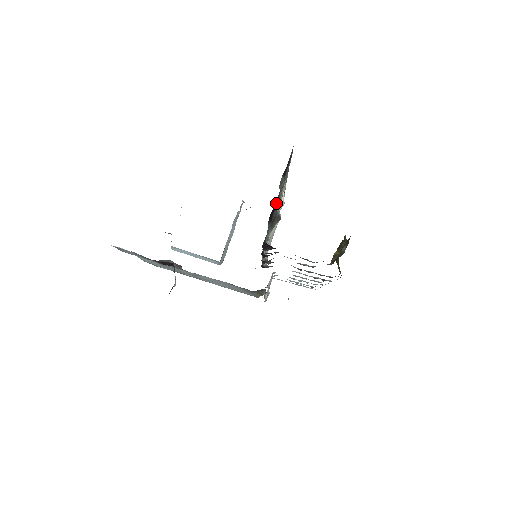
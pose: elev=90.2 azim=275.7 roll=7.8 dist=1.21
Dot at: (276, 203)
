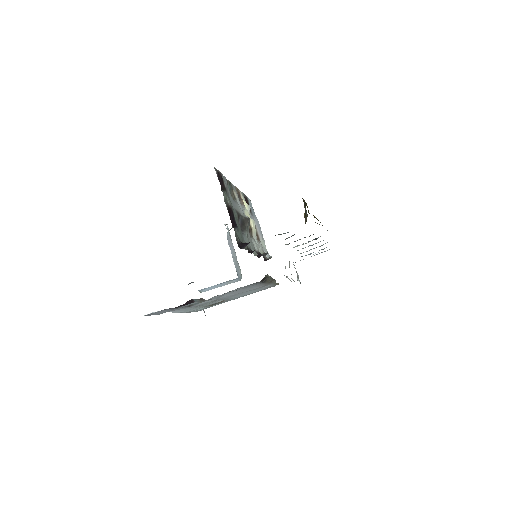
Dot at: (231, 212)
